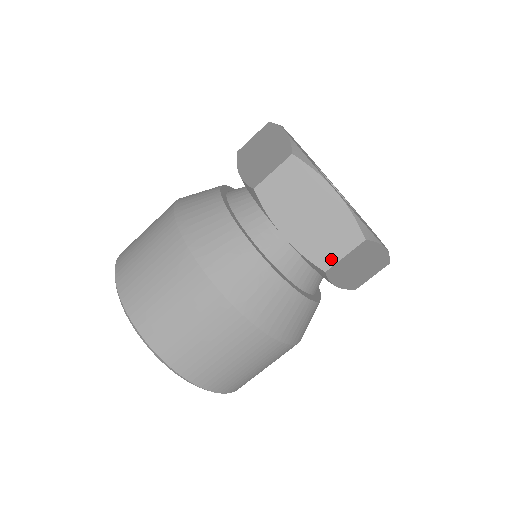
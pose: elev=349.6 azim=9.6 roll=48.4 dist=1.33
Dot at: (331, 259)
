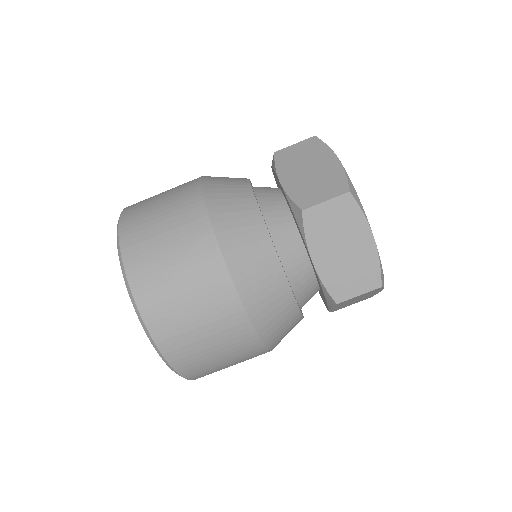
Dot at: (312, 202)
